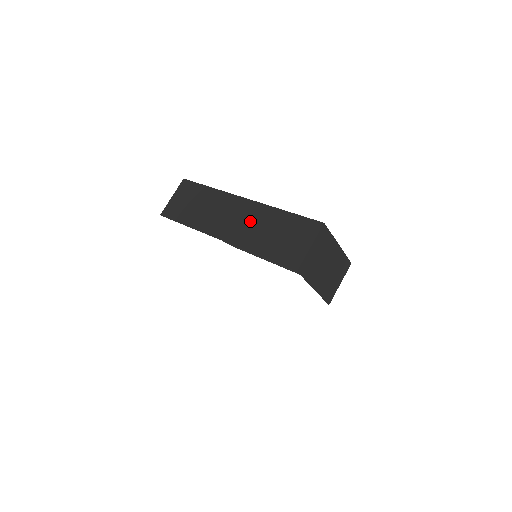
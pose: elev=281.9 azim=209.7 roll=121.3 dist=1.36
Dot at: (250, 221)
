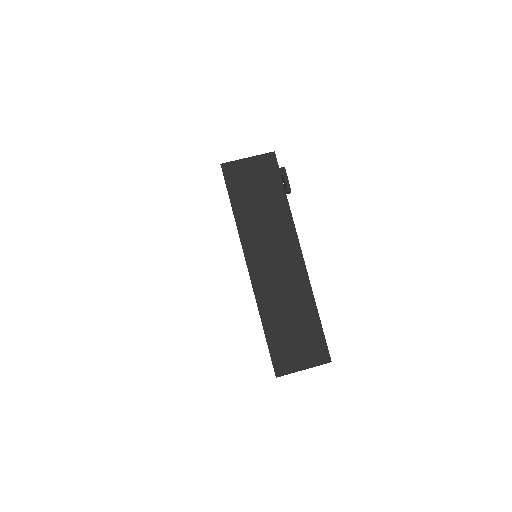
Dot at: (286, 285)
